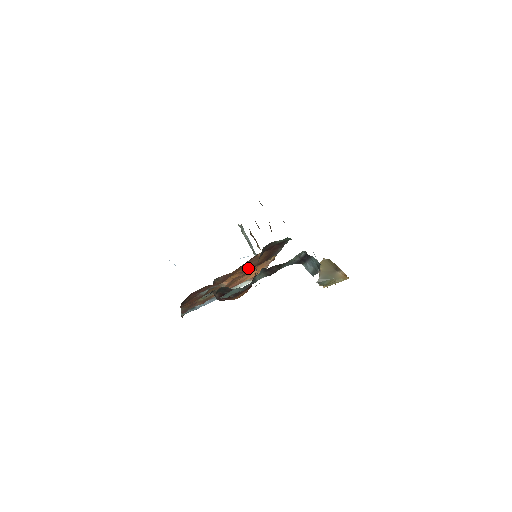
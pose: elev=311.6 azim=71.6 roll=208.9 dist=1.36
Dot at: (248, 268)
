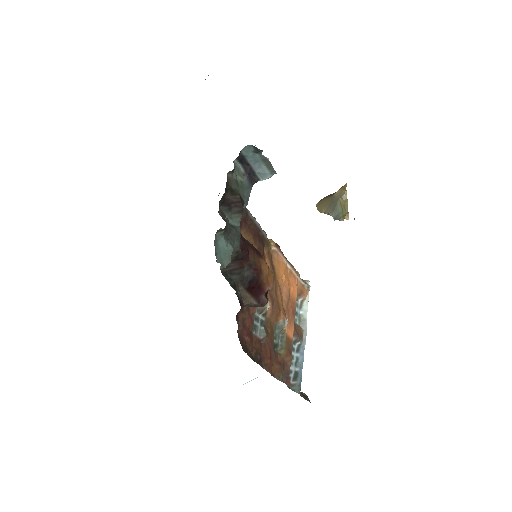
Dot at: occluded
